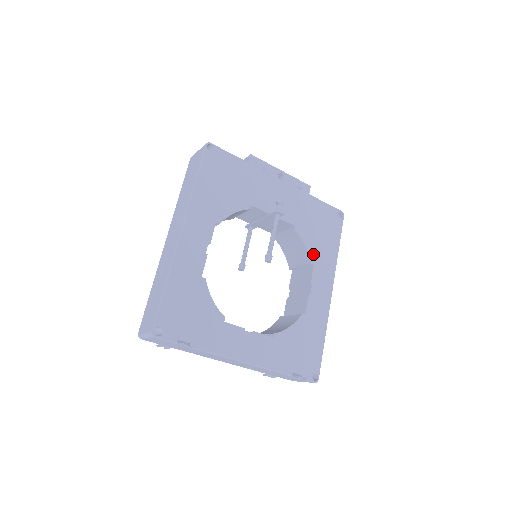
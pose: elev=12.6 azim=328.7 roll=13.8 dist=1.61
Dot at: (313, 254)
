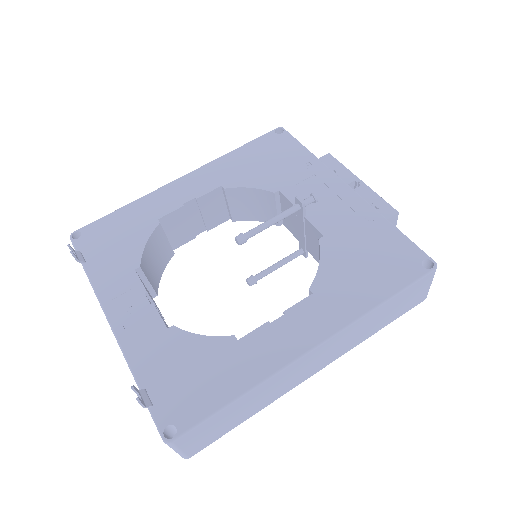
Dot at: (324, 281)
